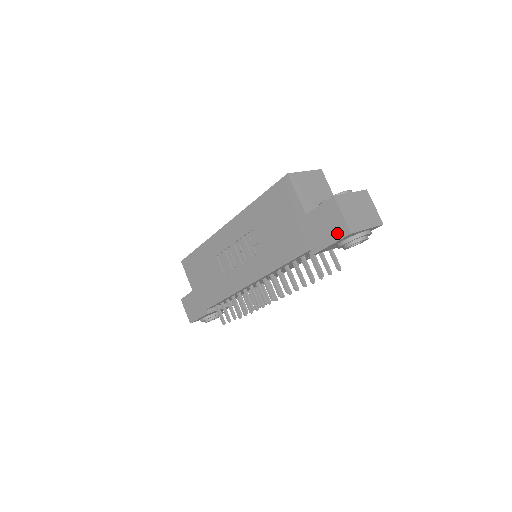
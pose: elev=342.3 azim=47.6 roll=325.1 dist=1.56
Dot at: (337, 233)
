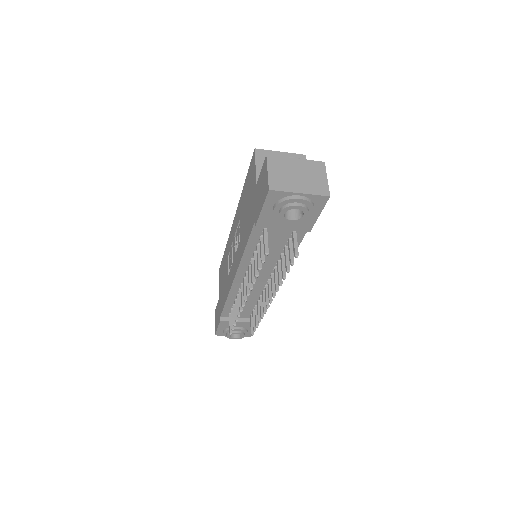
Dot at: (264, 194)
